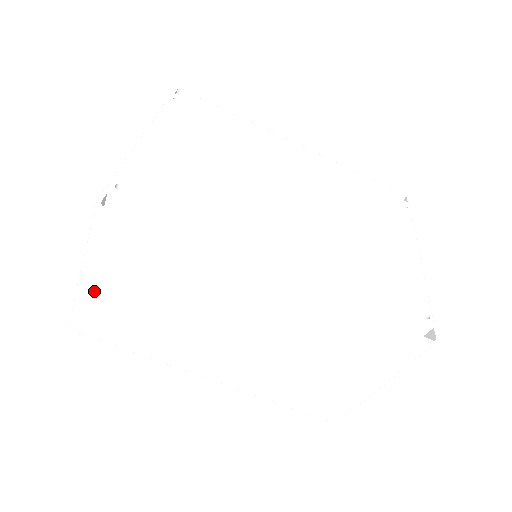
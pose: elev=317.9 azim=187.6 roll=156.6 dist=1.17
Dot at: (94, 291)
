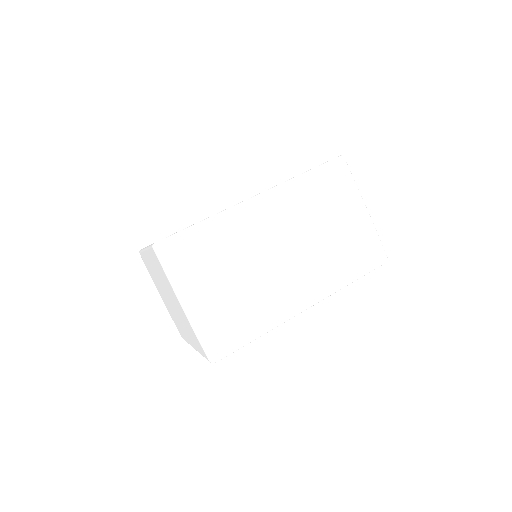
Dot at: (198, 307)
